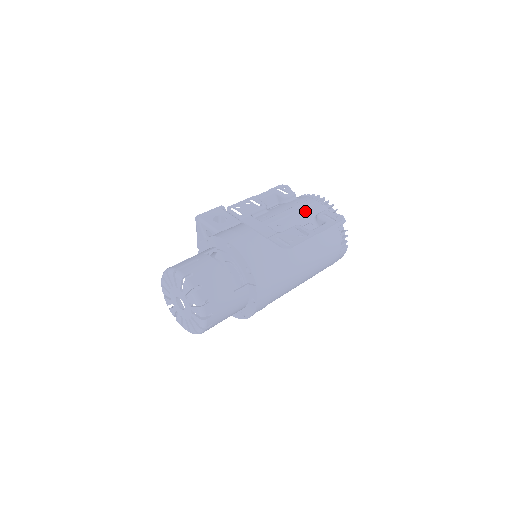
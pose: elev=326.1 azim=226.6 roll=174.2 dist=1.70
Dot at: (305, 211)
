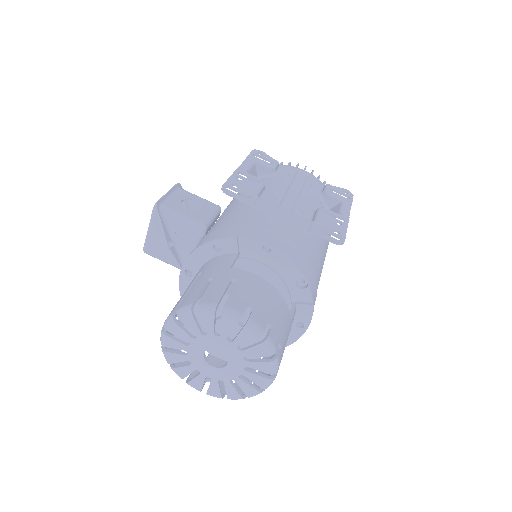
Dot at: (308, 187)
